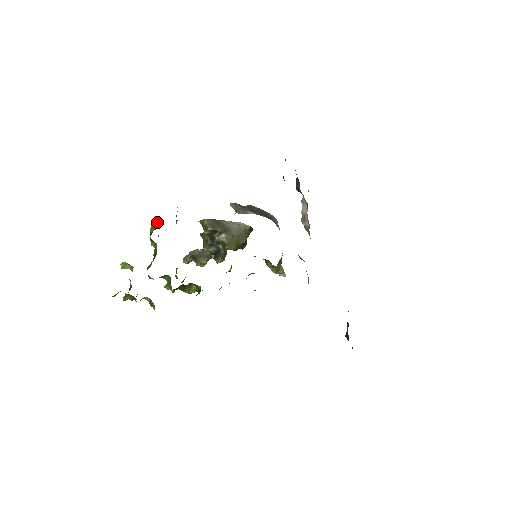
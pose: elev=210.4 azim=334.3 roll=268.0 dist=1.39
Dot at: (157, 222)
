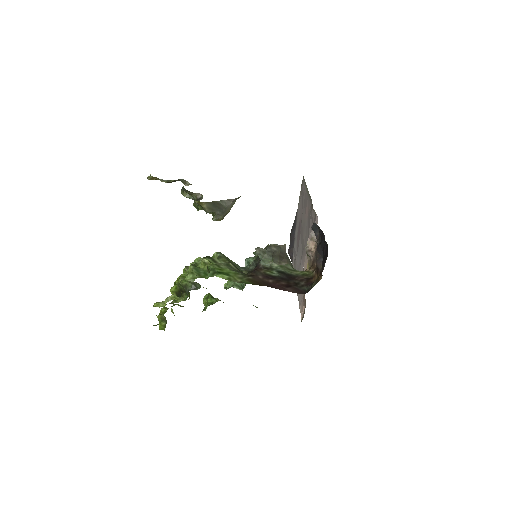
Dot at: (194, 283)
